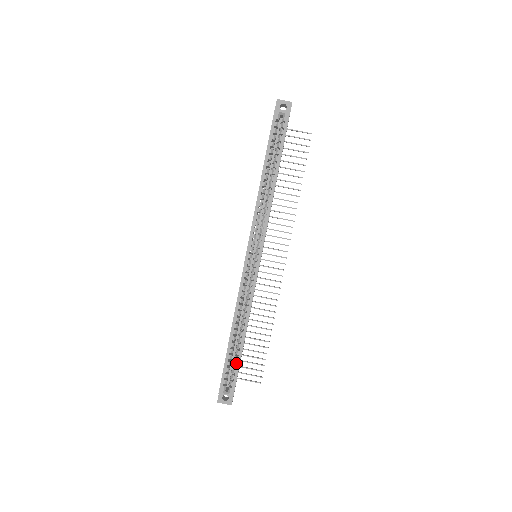
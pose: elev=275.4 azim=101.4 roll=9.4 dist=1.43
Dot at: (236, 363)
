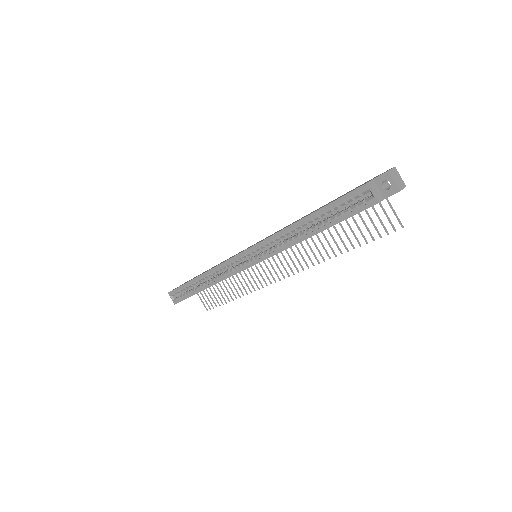
Dot at: (188, 294)
